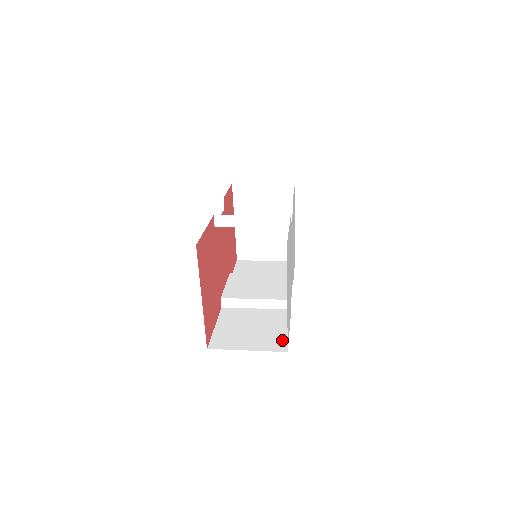
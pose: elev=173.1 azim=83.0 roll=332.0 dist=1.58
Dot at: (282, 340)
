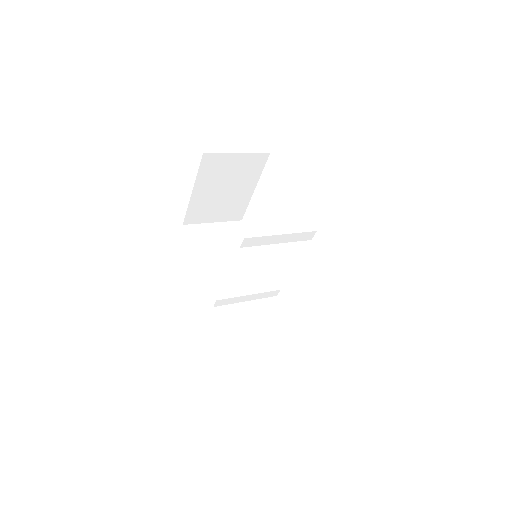
Dot at: (293, 341)
